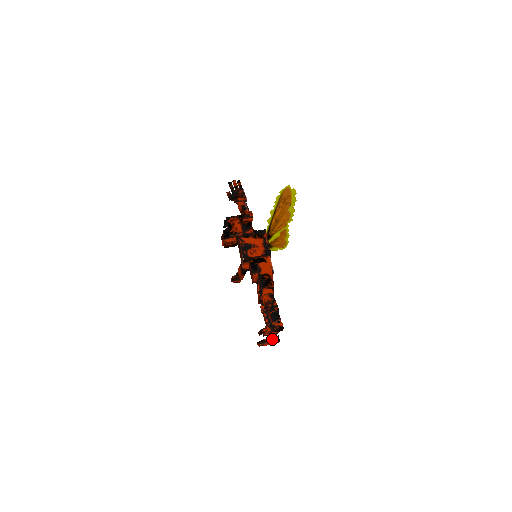
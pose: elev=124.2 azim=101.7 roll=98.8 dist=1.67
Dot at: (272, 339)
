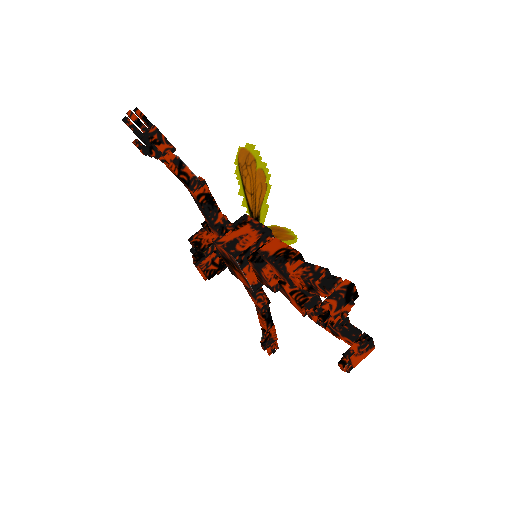
Dot at: (357, 342)
